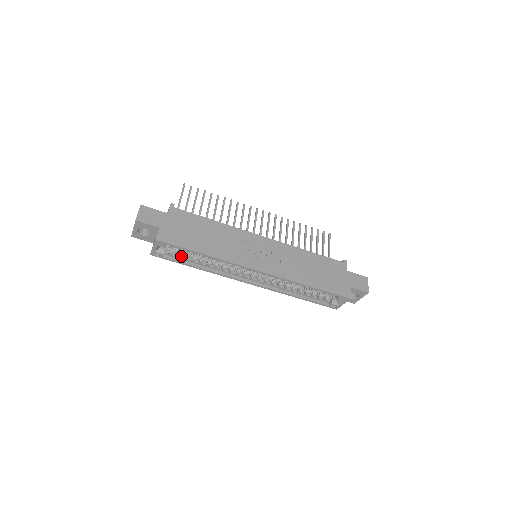
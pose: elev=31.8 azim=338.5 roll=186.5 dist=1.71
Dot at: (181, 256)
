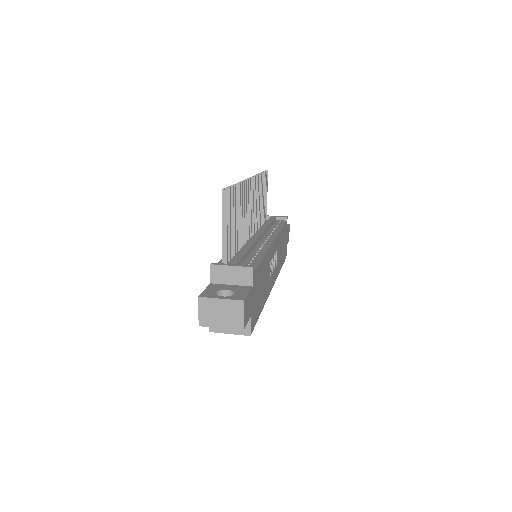
Dot at: occluded
